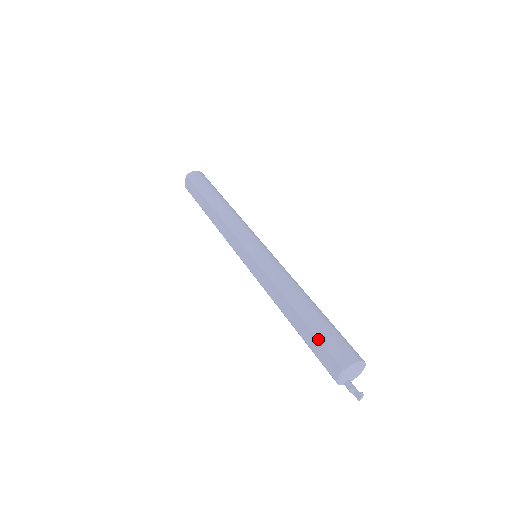
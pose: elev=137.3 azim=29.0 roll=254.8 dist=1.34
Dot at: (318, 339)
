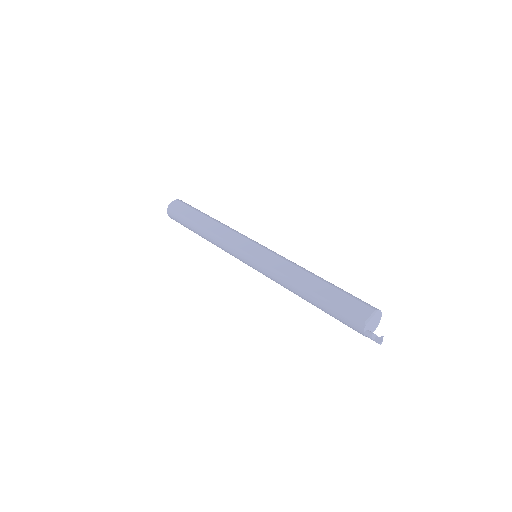
Dot at: (346, 293)
